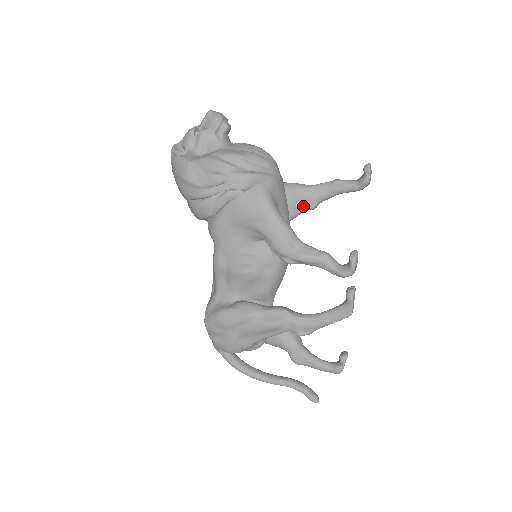
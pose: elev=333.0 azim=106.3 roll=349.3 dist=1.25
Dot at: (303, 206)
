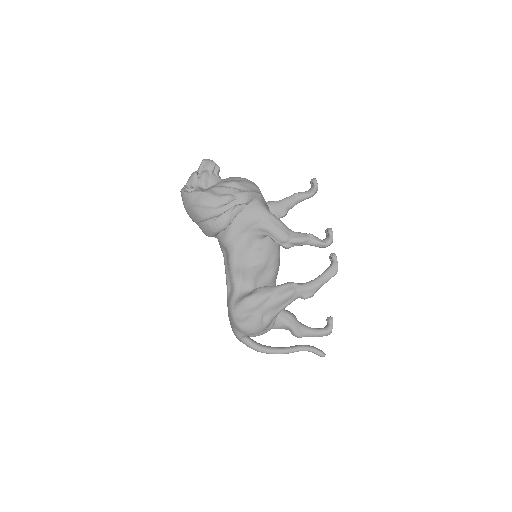
Dot at: (278, 215)
